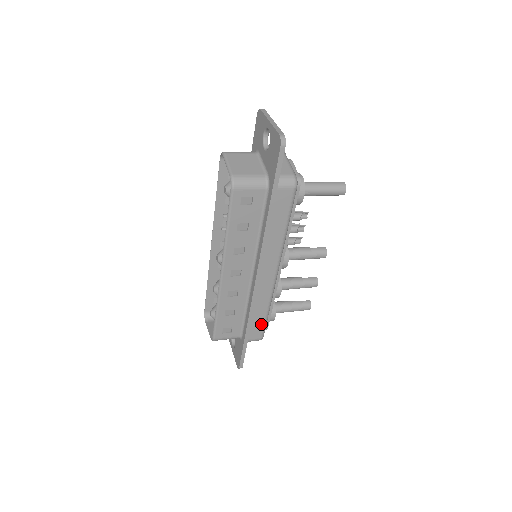
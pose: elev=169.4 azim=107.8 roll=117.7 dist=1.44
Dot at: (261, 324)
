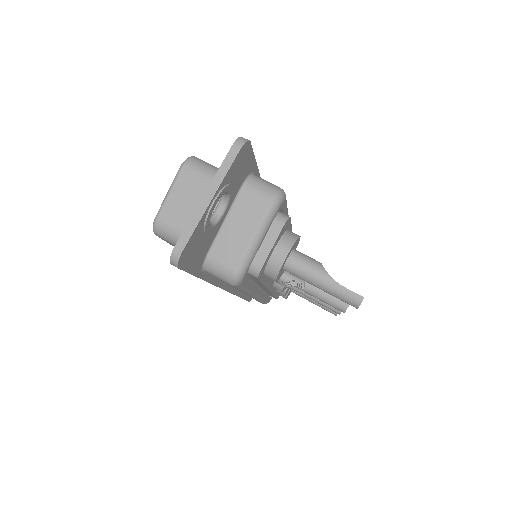
Dot at: occluded
